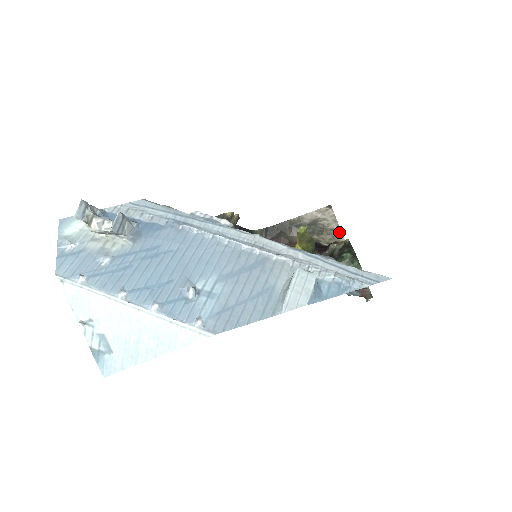
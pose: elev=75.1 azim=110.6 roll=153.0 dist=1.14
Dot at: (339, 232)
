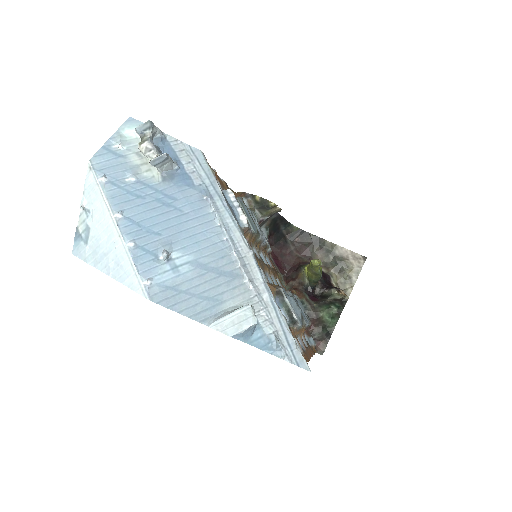
Dot at: (353, 283)
